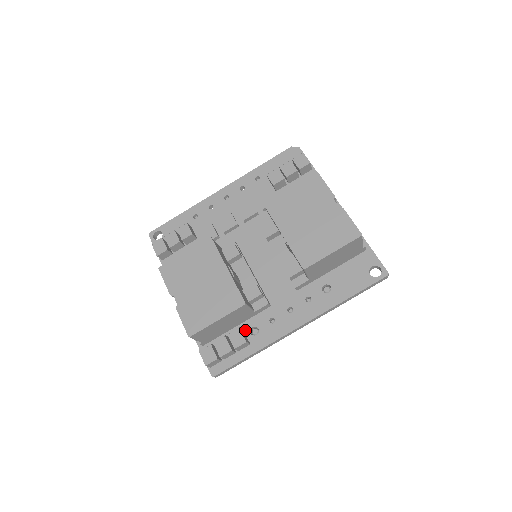
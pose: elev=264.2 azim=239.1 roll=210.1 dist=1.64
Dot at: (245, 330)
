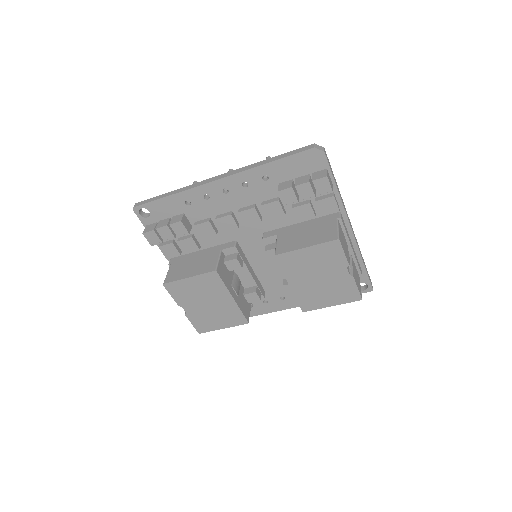
Dot at: occluded
